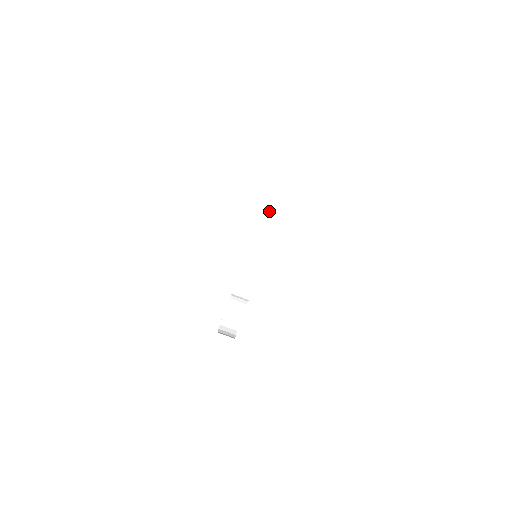
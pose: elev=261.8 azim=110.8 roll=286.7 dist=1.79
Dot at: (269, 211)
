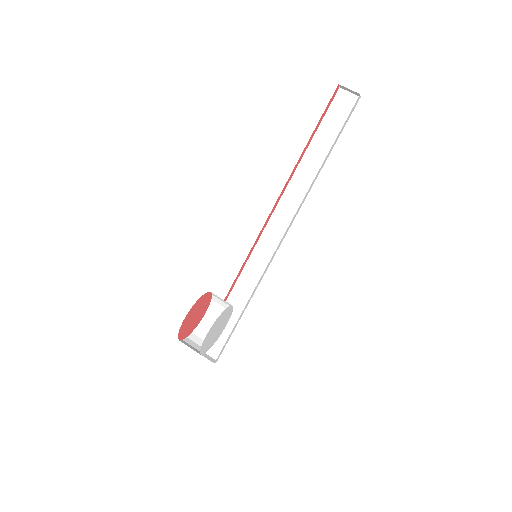
Dot at: (284, 205)
